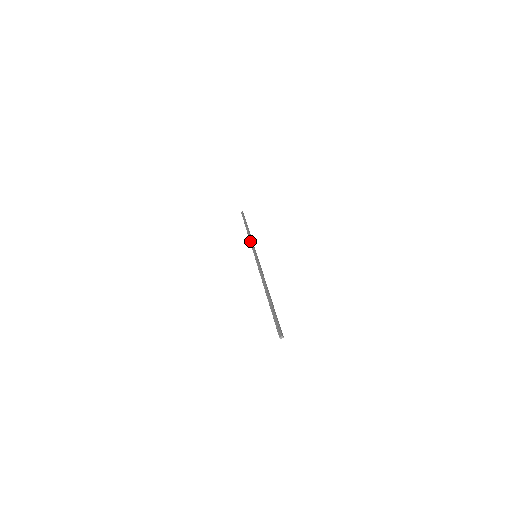
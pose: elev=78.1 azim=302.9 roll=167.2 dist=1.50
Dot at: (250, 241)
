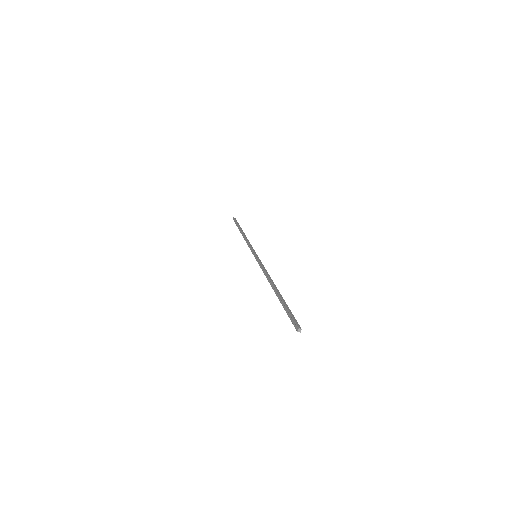
Dot at: (247, 244)
